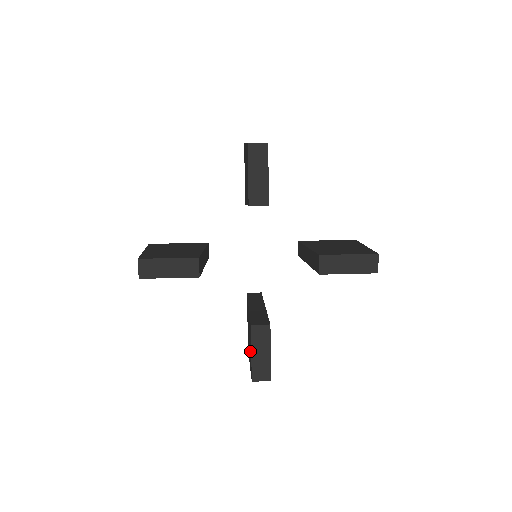
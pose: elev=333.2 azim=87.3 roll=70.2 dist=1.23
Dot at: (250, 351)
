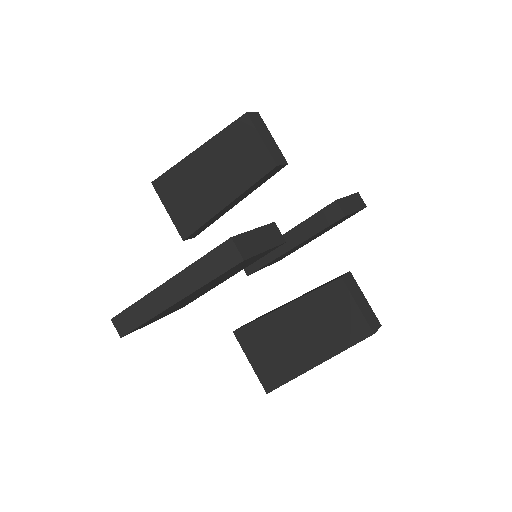
Dot at: (337, 323)
